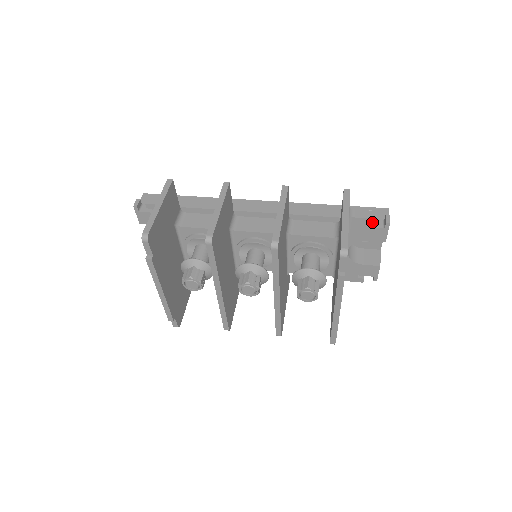
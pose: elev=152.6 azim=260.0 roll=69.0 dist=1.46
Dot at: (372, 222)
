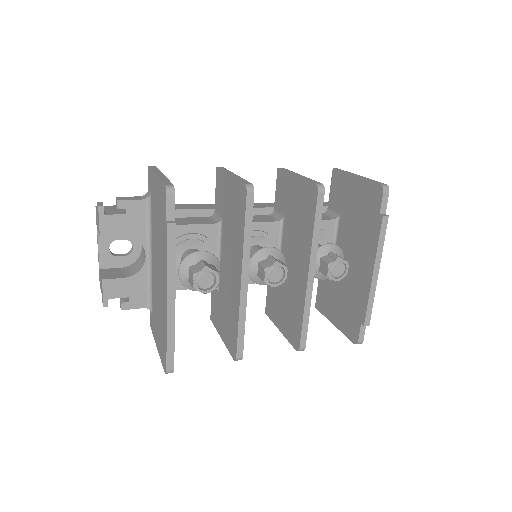
Dot at: occluded
